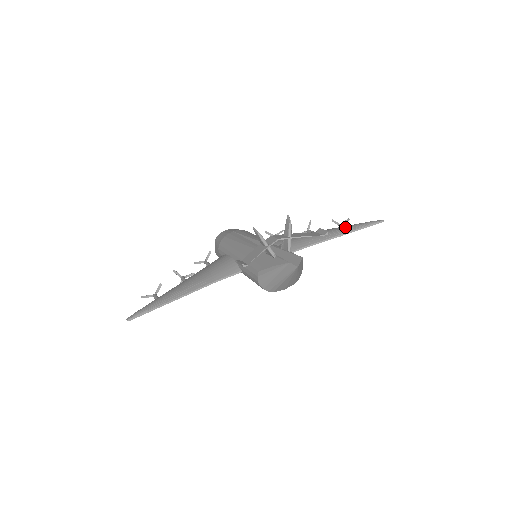
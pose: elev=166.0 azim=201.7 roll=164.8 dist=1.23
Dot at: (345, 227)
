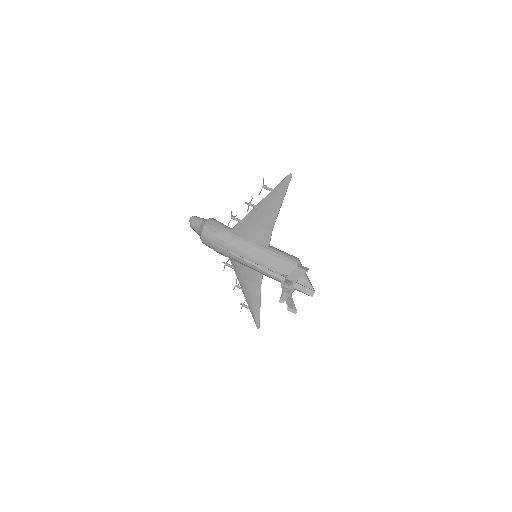
Dot at: (275, 199)
